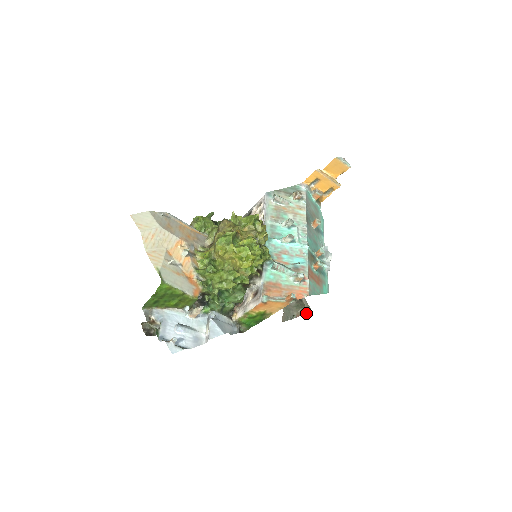
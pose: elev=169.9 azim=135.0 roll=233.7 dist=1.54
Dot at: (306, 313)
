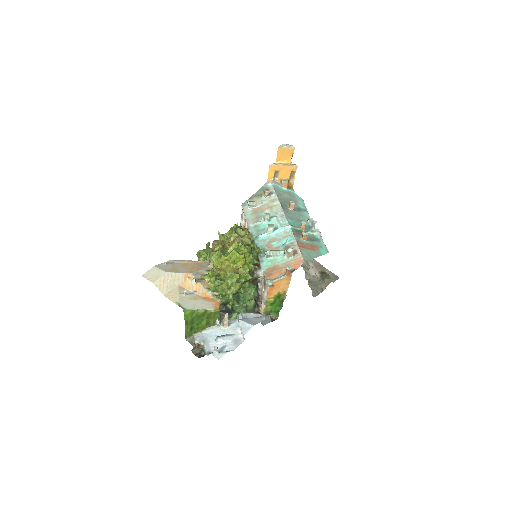
Dot at: (334, 281)
